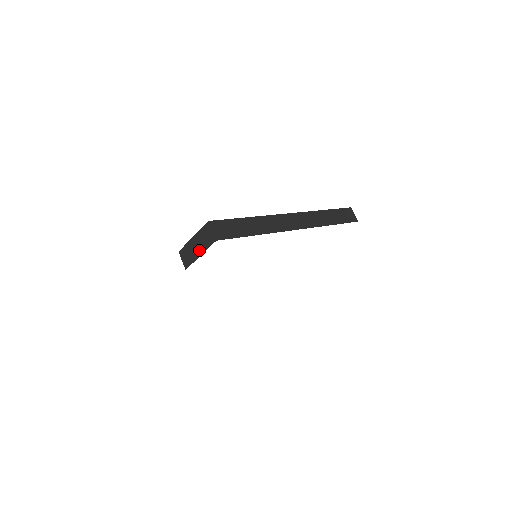
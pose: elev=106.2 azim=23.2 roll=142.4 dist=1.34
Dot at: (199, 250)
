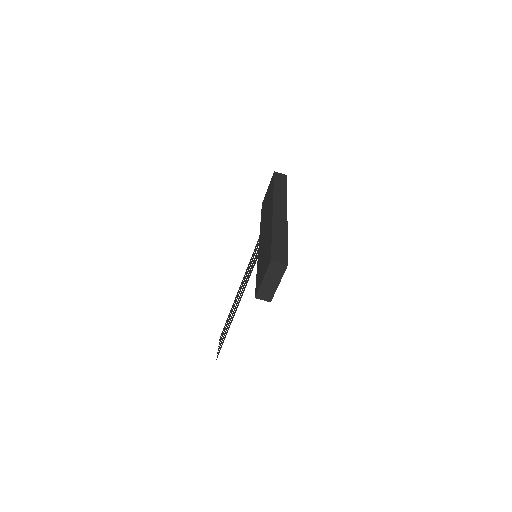
Dot at: (275, 282)
